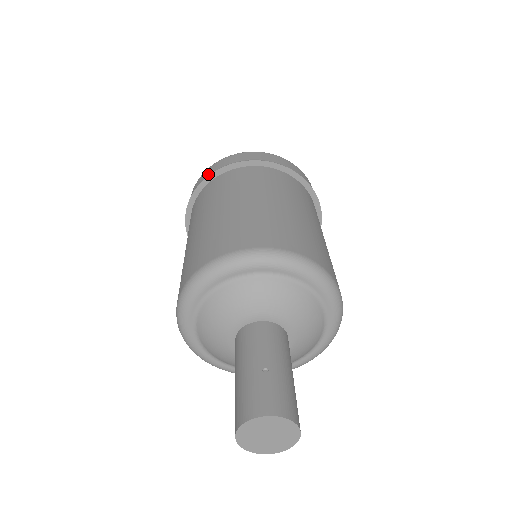
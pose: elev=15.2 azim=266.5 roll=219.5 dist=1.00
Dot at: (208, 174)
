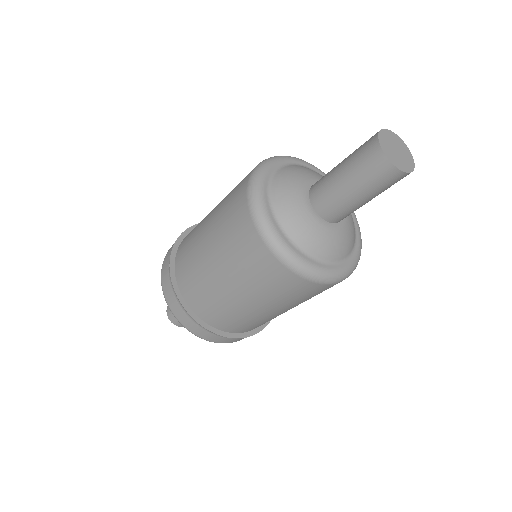
Dot at: occluded
